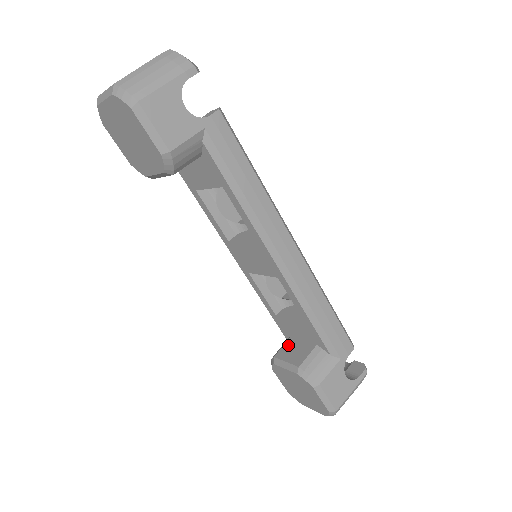
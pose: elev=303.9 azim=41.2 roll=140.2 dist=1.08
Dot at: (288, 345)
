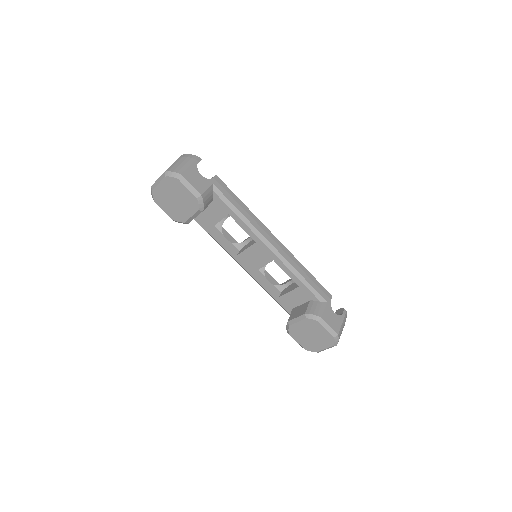
Dot at: (293, 312)
